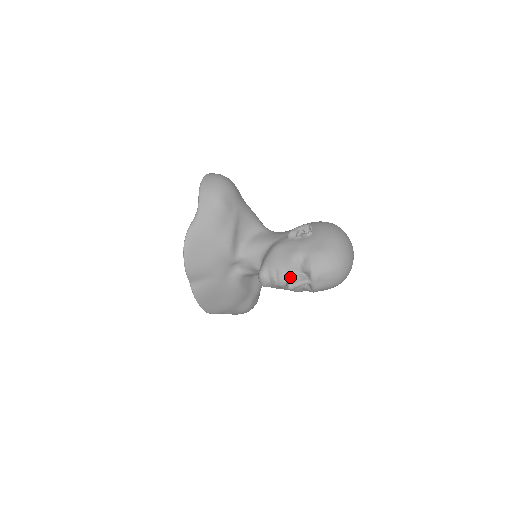
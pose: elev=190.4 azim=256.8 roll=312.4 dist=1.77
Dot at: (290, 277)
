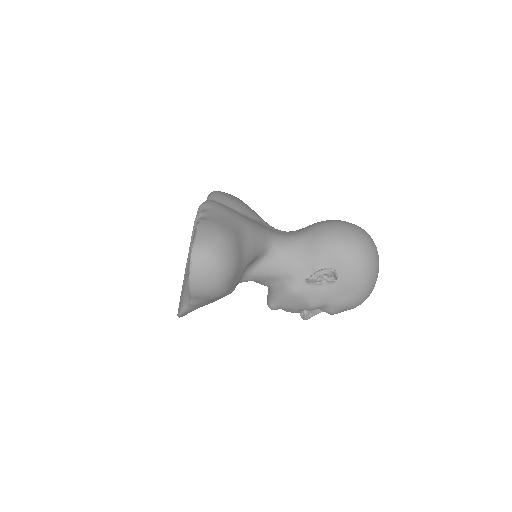
Dot at: (306, 315)
